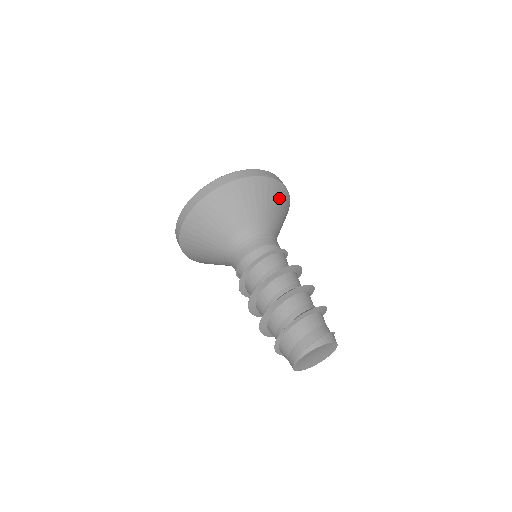
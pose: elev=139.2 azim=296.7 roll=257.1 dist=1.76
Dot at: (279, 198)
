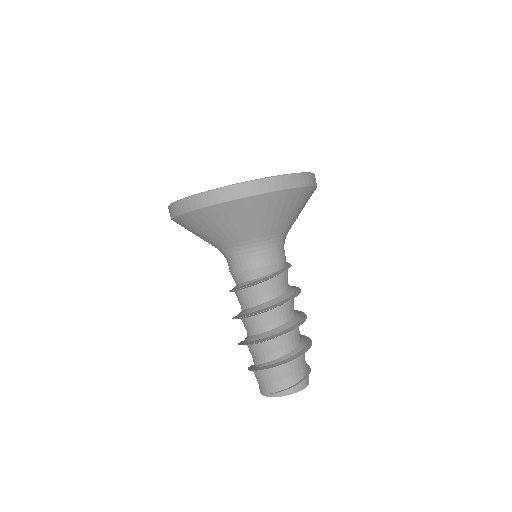
Dot at: (299, 203)
